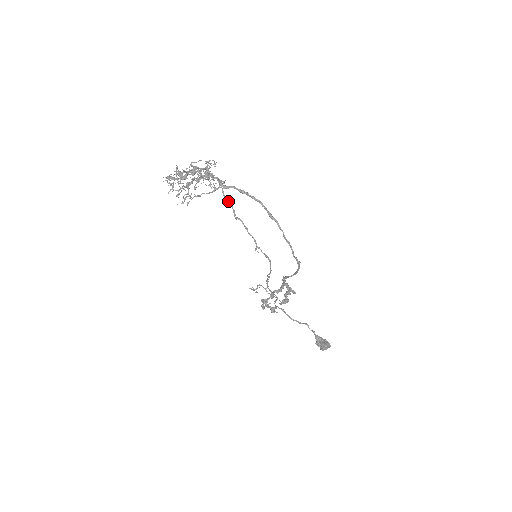
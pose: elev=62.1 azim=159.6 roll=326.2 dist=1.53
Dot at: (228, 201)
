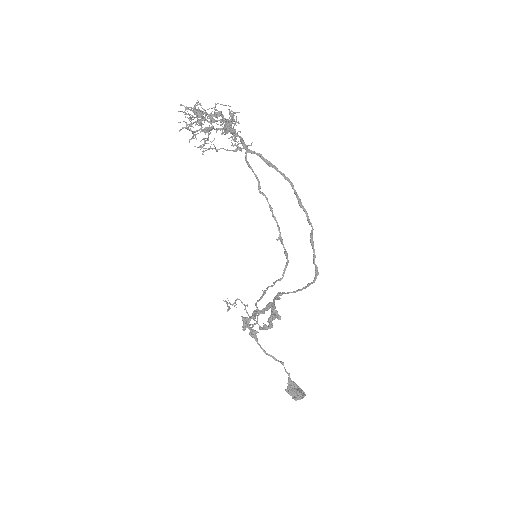
Dot at: occluded
